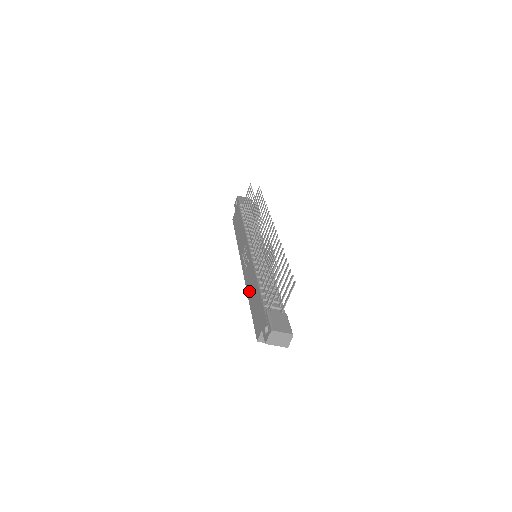
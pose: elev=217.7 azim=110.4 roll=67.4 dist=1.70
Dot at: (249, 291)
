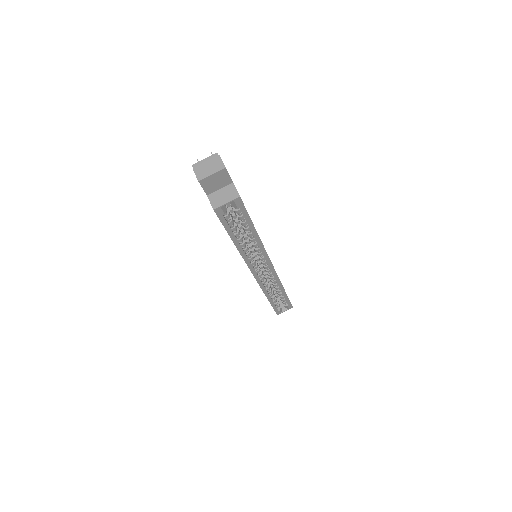
Dot at: occluded
